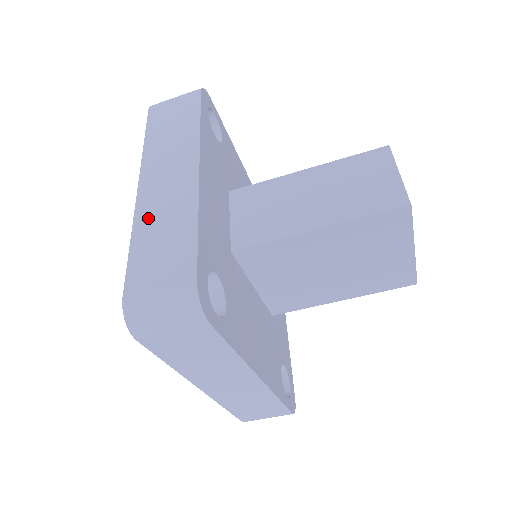
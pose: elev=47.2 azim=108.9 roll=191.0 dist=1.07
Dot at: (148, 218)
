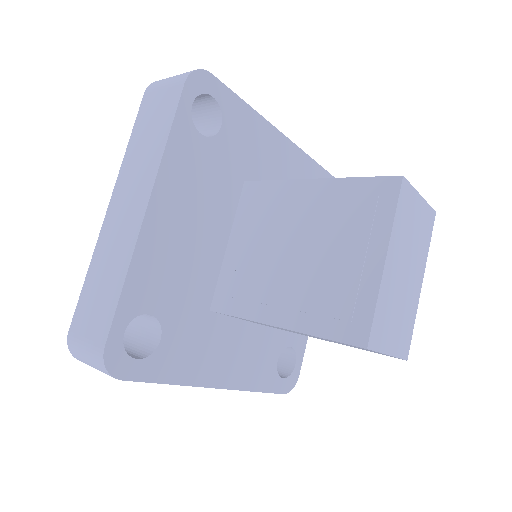
Dot at: occluded
